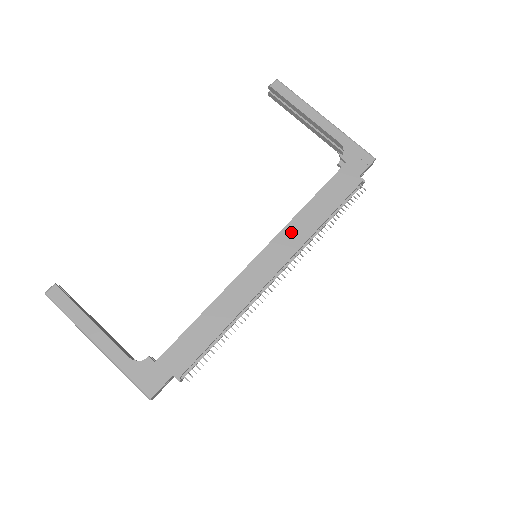
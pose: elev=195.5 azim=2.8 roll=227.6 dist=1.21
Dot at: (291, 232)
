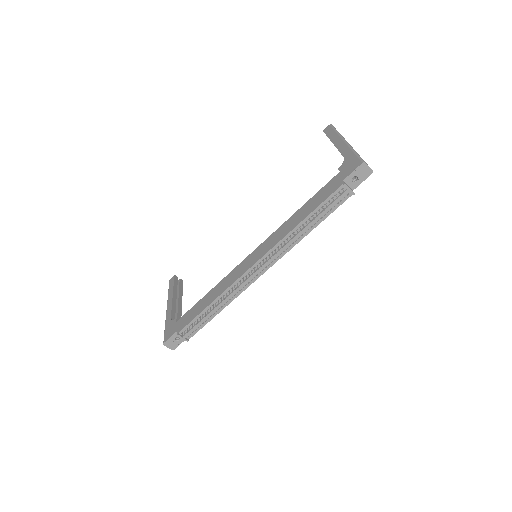
Dot at: (276, 234)
